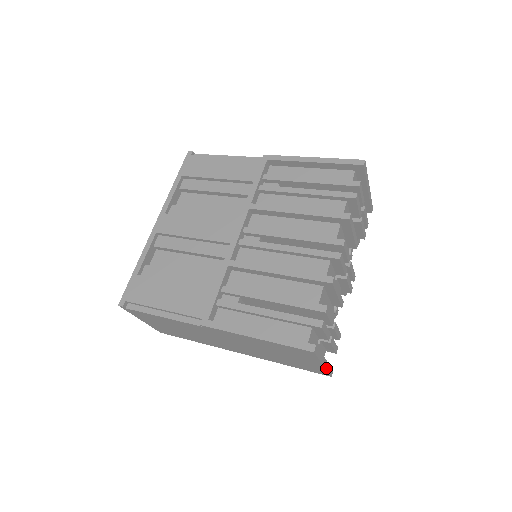
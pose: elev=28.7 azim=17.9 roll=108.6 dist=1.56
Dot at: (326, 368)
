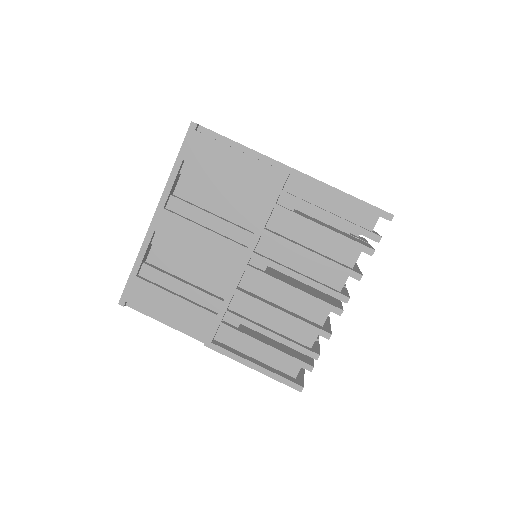
Dot at: occluded
